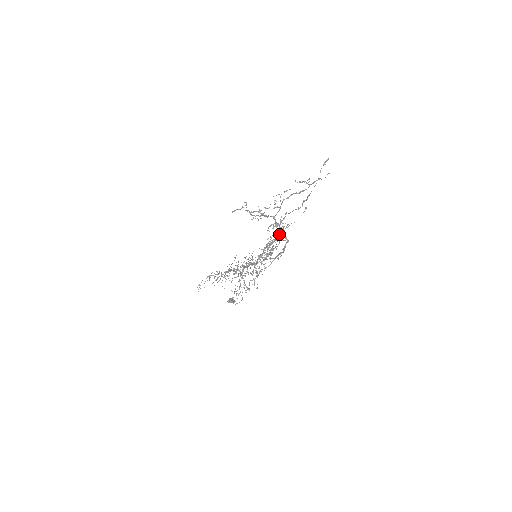
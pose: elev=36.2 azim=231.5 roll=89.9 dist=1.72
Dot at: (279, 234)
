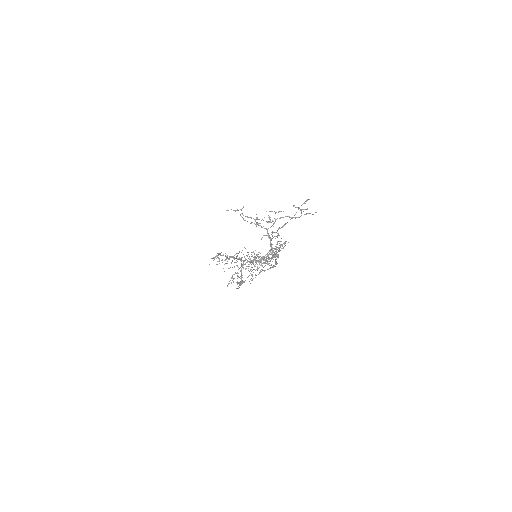
Dot at: occluded
